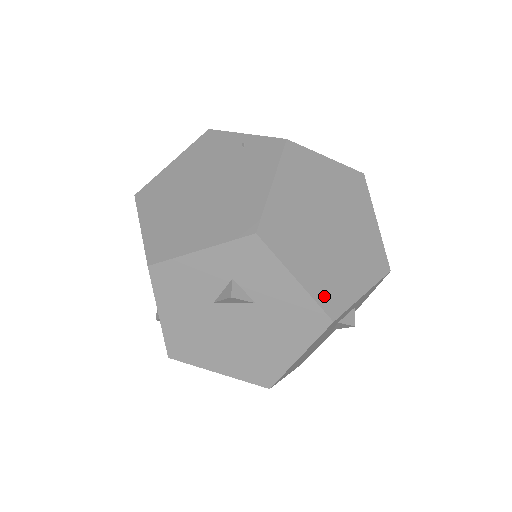
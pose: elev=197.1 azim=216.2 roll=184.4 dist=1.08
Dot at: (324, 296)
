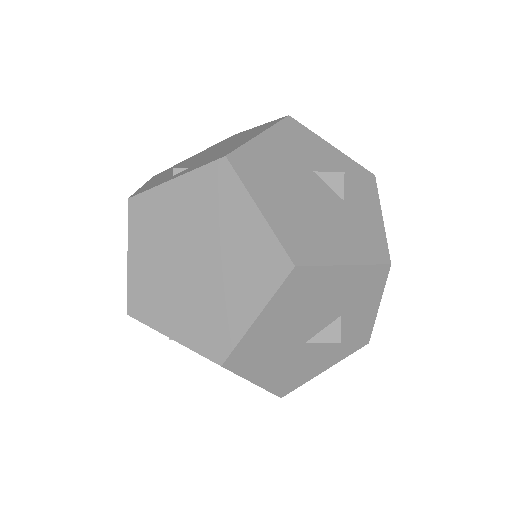
Dot at: occluded
